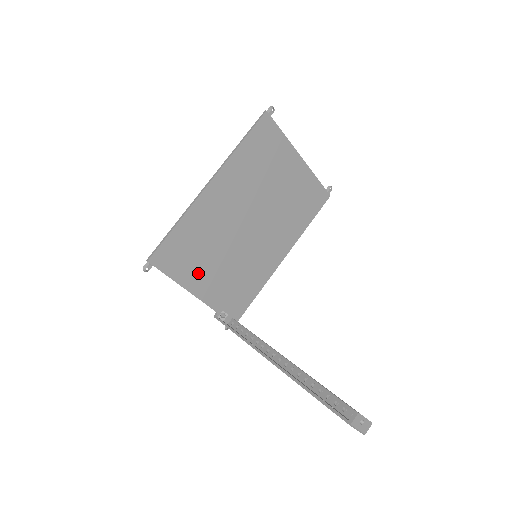
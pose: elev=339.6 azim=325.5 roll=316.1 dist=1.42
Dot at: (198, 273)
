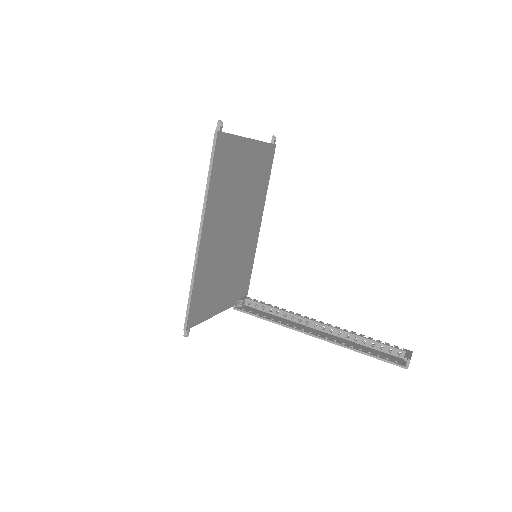
Dot at: (216, 298)
